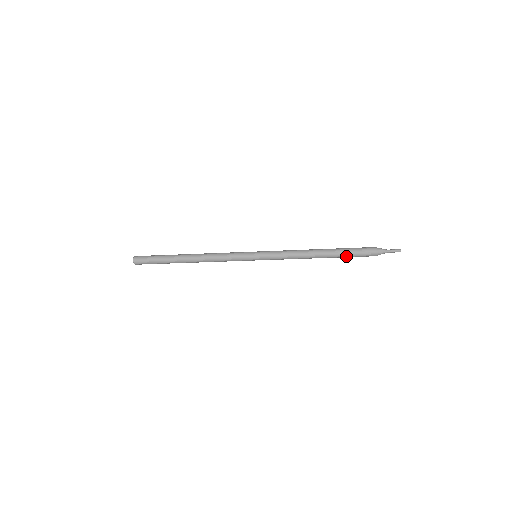
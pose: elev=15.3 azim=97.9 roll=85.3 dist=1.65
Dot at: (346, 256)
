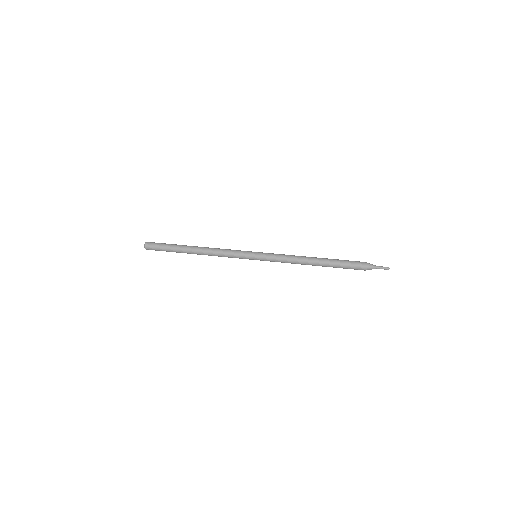
Dot at: (338, 267)
